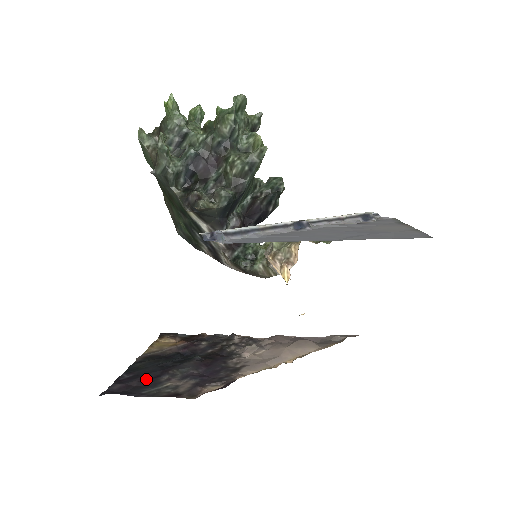
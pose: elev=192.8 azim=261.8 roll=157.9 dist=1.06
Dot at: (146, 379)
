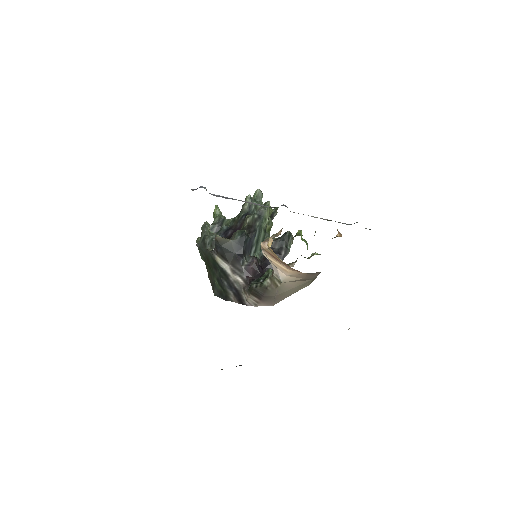
Dot at: occluded
